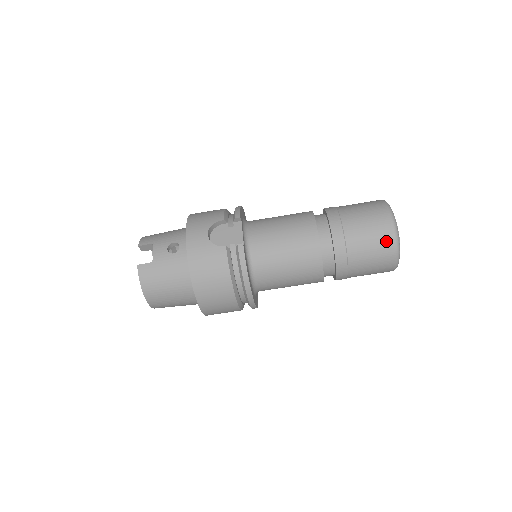
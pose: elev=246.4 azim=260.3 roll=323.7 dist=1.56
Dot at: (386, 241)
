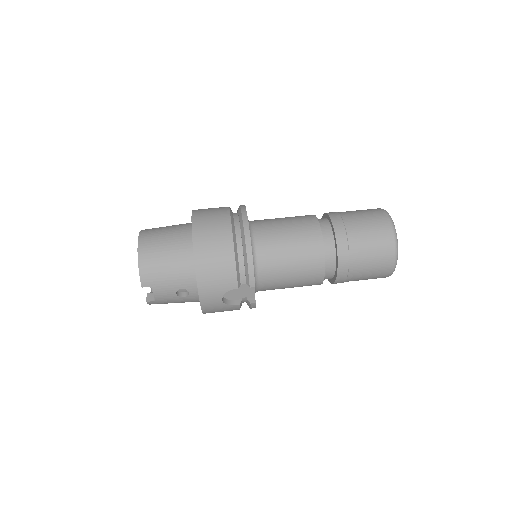
Dot at: occluded
